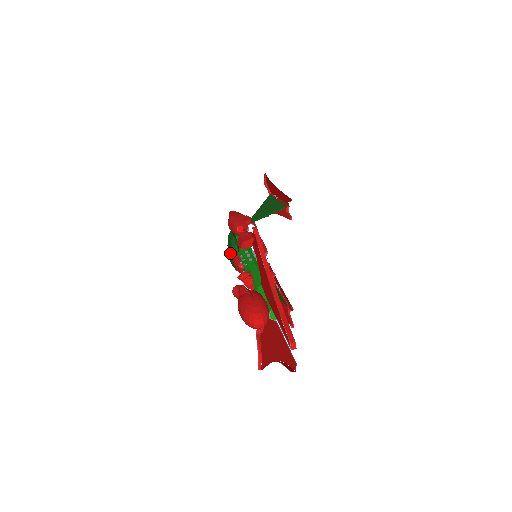
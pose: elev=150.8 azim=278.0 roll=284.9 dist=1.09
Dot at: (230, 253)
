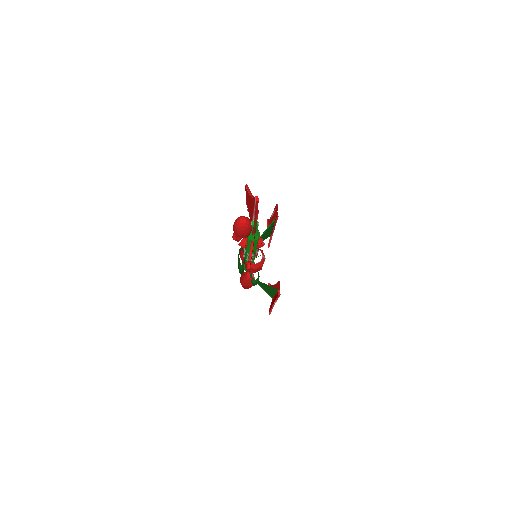
Dot at: (238, 258)
